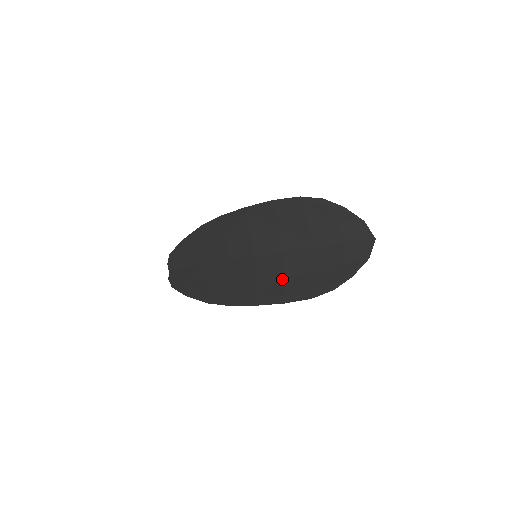
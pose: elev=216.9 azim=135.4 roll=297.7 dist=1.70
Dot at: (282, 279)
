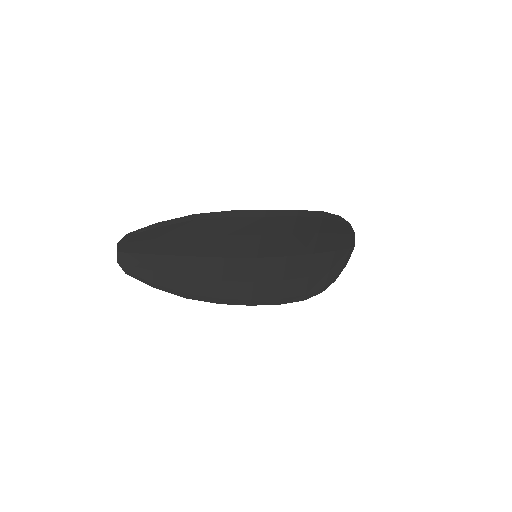
Dot at: (281, 282)
